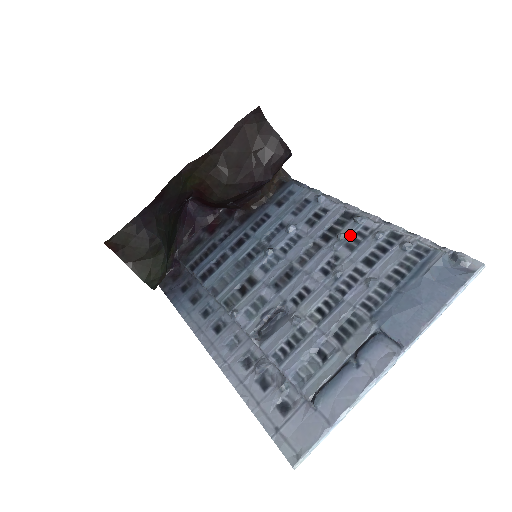
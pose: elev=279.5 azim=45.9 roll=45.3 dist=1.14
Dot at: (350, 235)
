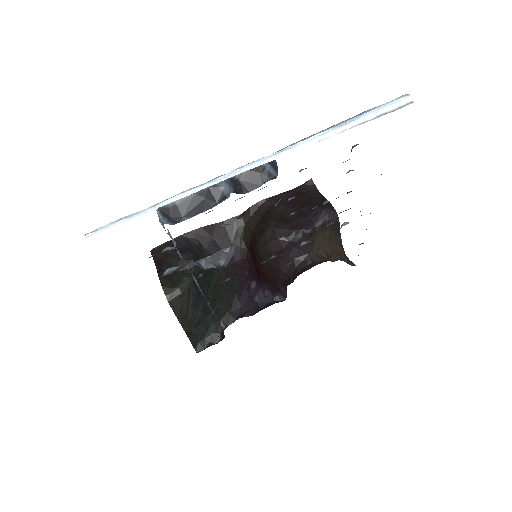
Dot at: occluded
